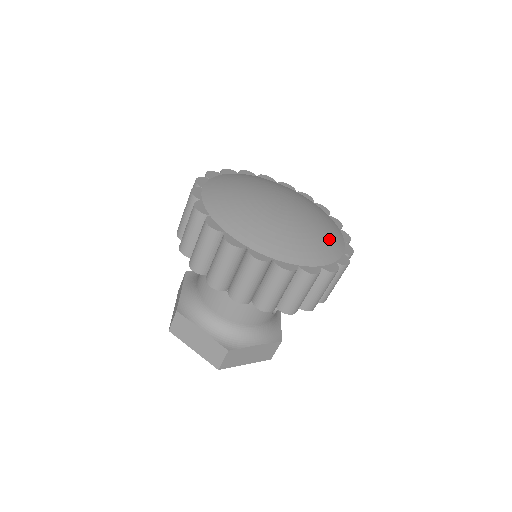
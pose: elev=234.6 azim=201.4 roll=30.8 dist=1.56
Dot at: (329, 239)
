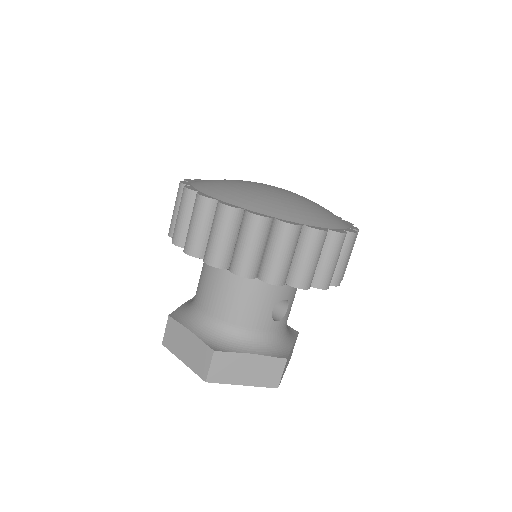
Dot at: (324, 215)
